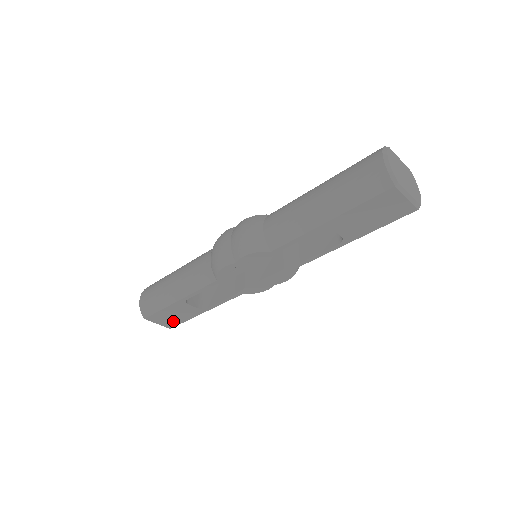
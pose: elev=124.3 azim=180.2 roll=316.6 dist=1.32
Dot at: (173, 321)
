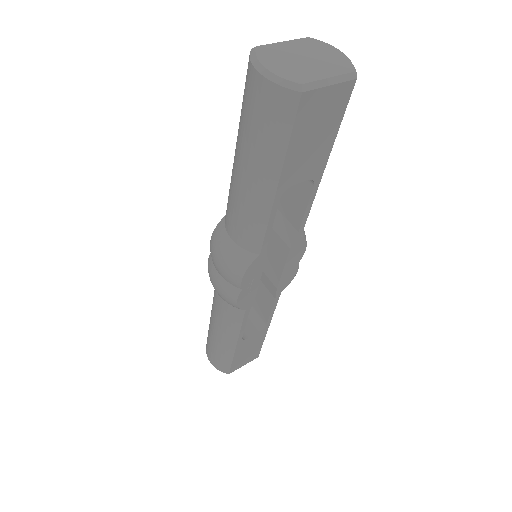
Dot at: (253, 353)
